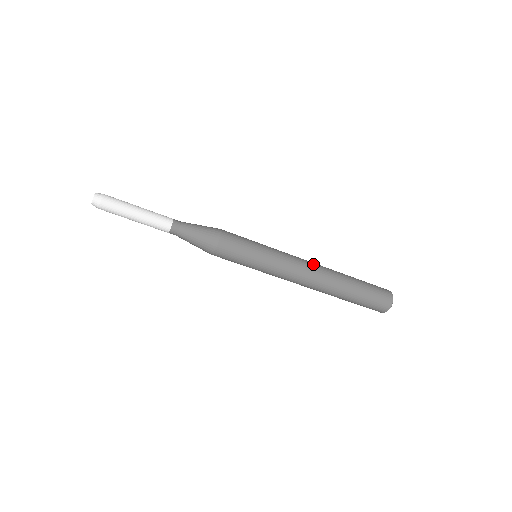
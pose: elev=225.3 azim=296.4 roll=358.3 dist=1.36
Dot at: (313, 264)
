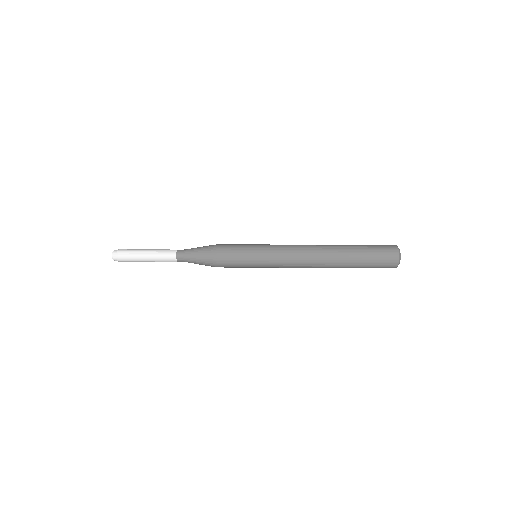
Dot at: (309, 263)
